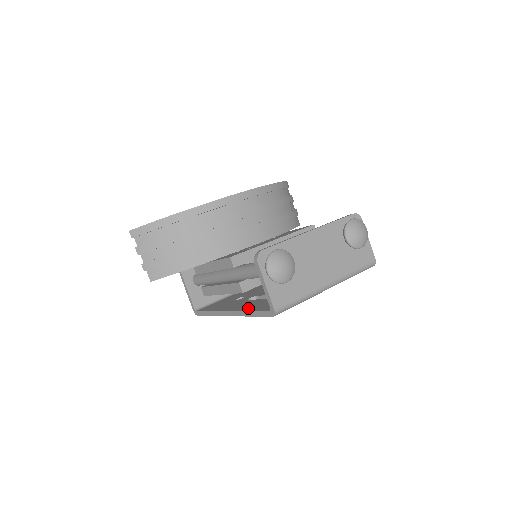
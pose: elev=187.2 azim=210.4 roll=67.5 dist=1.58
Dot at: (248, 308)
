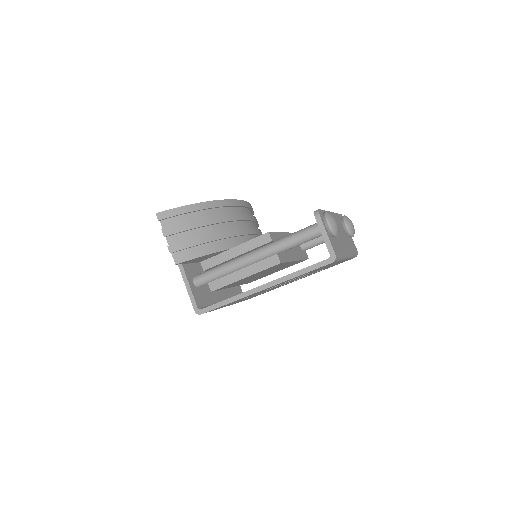
Dot at: occluded
